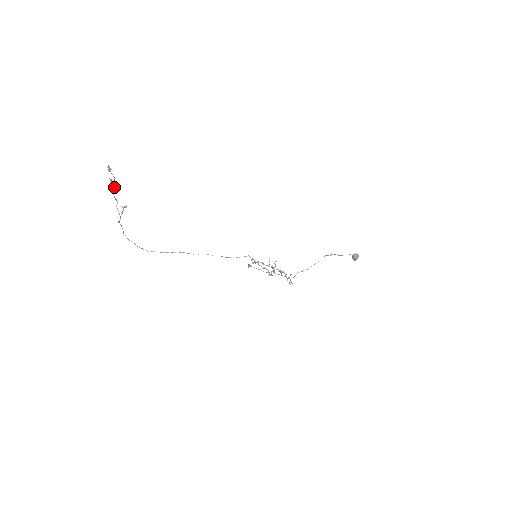
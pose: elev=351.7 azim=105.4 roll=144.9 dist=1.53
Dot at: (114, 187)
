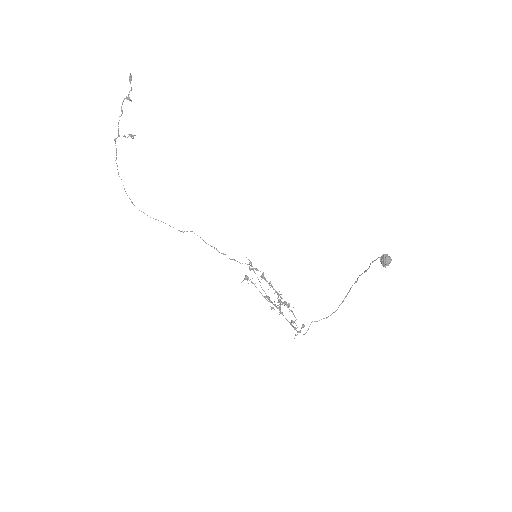
Dot at: (127, 99)
